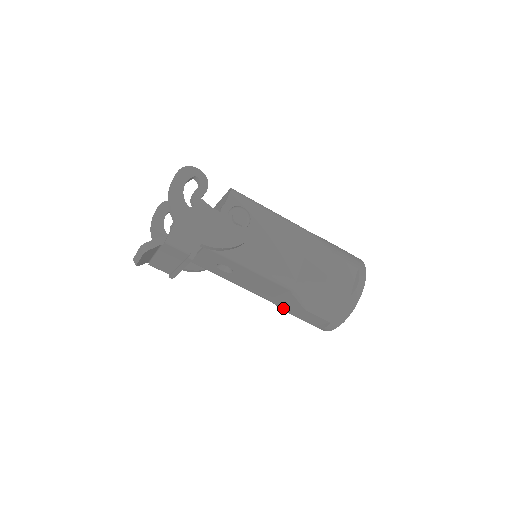
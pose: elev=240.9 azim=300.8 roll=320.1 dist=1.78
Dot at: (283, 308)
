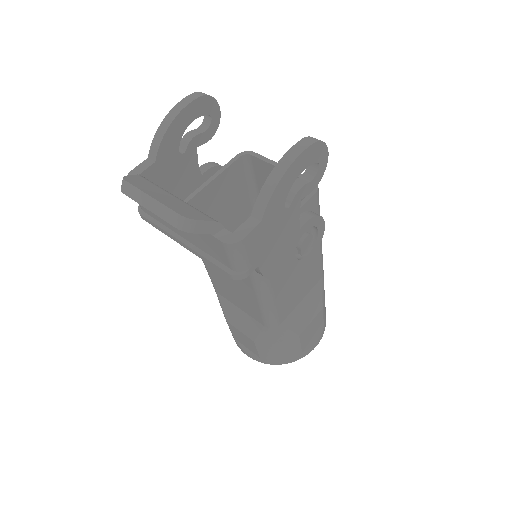
Dot at: (226, 312)
